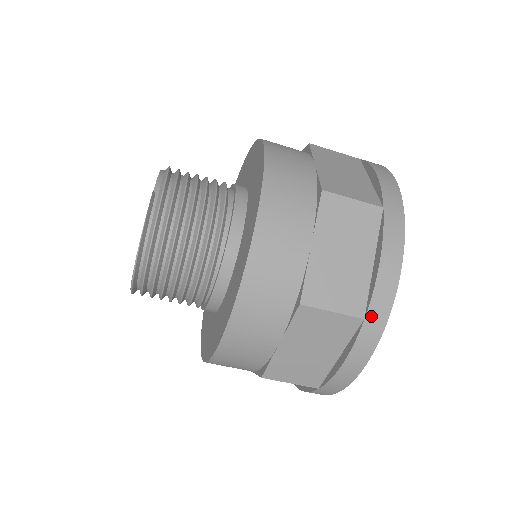
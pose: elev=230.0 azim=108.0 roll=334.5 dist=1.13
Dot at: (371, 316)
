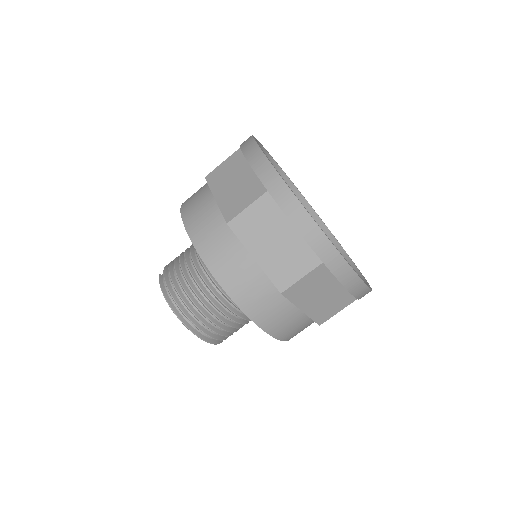
Dot at: (269, 186)
